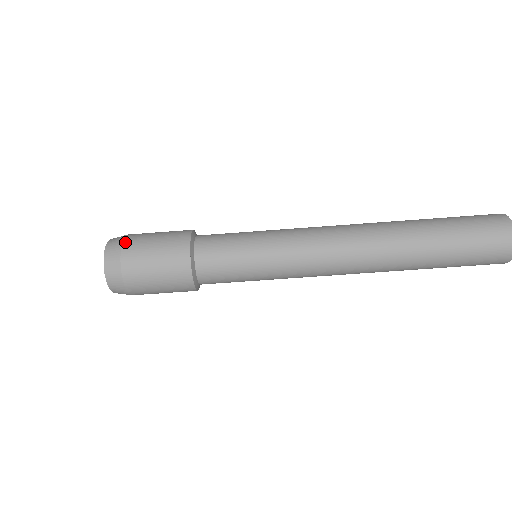
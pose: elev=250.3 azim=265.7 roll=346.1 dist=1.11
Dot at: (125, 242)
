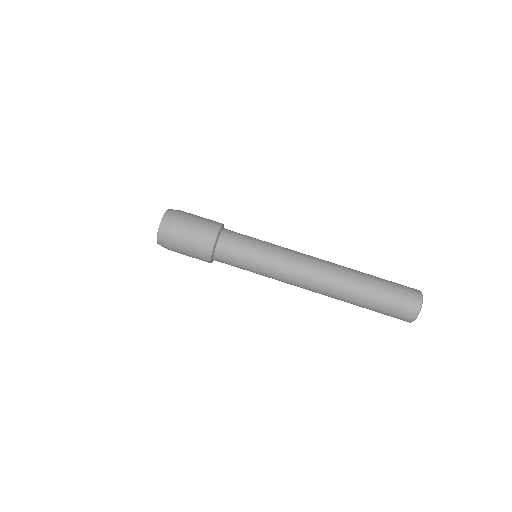
Dot at: (182, 211)
